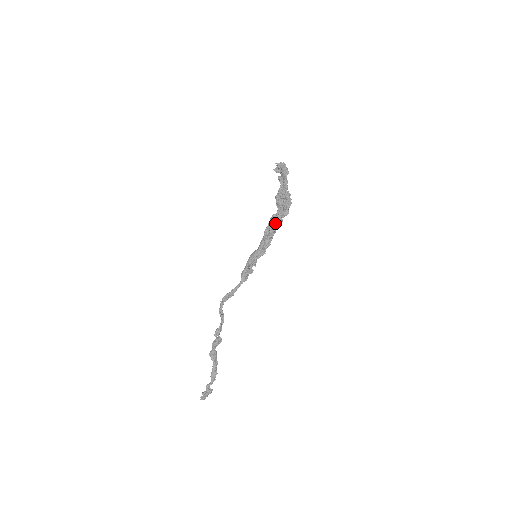
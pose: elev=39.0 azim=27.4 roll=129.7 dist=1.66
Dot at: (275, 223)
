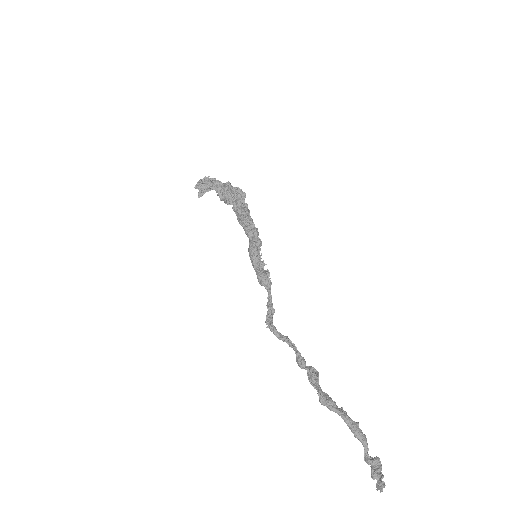
Dot at: (241, 208)
